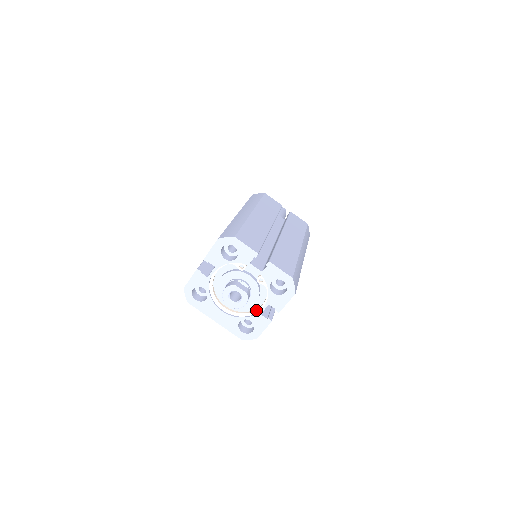
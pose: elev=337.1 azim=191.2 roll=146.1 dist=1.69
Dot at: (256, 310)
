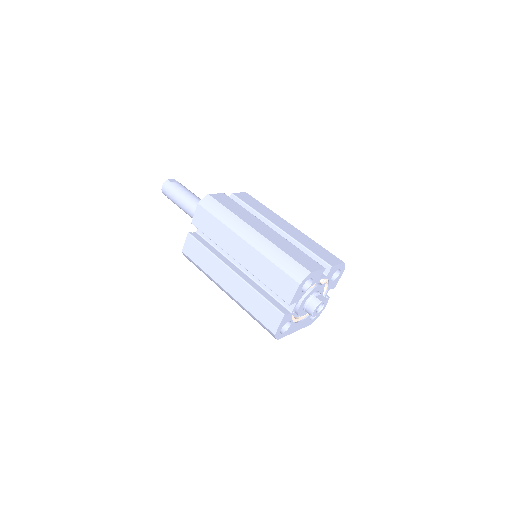
Dot at: occluded
